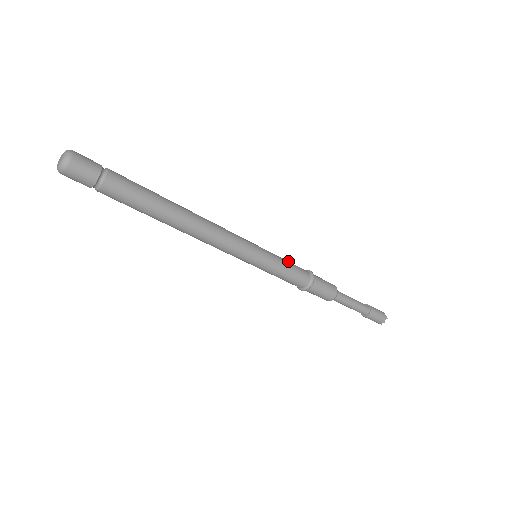
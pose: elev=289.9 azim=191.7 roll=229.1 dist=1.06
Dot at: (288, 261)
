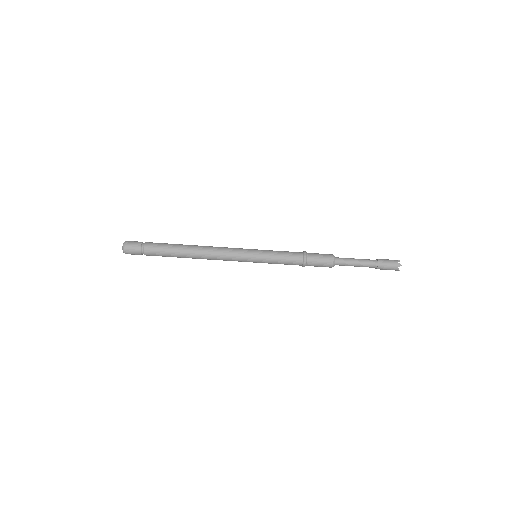
Dot at: (283, 251)
